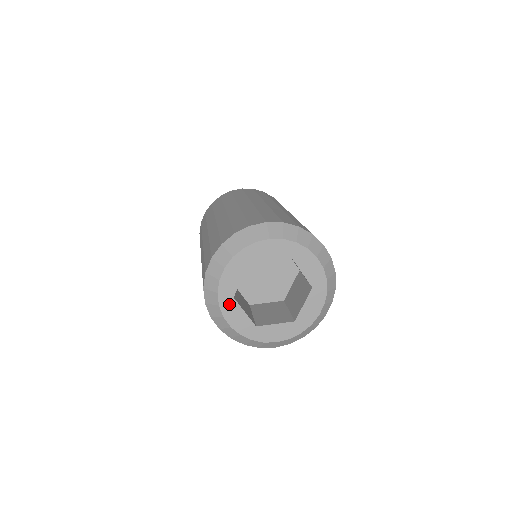
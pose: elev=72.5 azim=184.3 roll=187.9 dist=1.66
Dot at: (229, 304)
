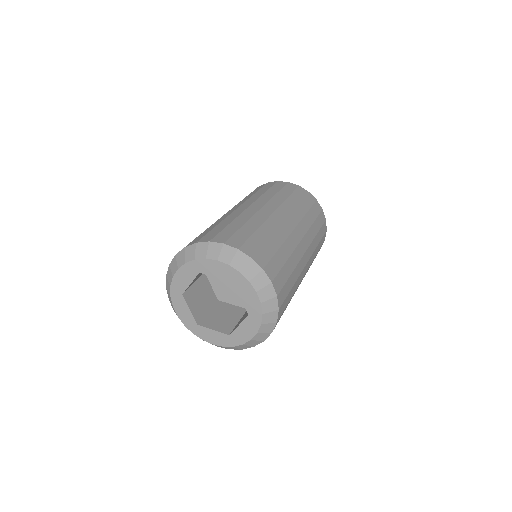
Dot at: (178, 298)
